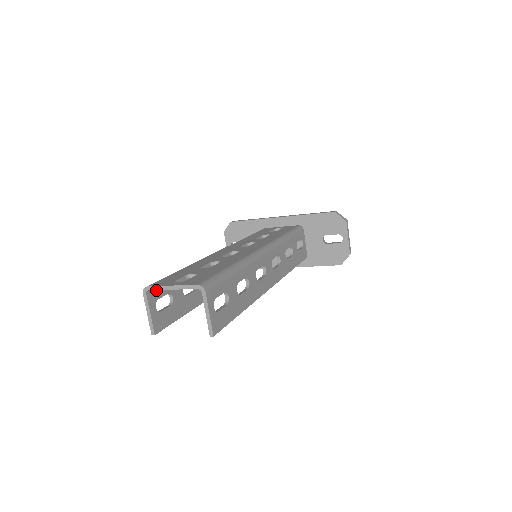
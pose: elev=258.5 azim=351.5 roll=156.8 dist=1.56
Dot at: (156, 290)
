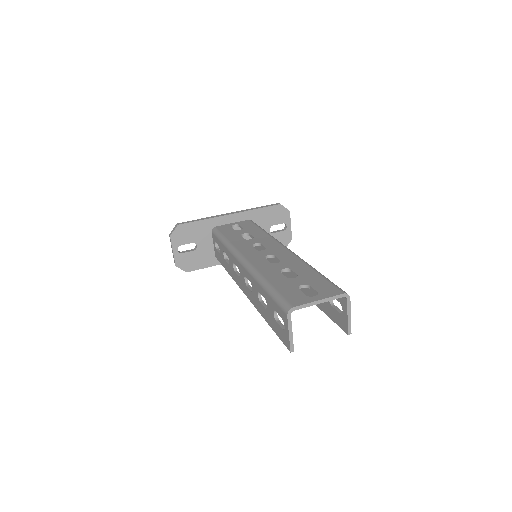
Dot at: occluded
